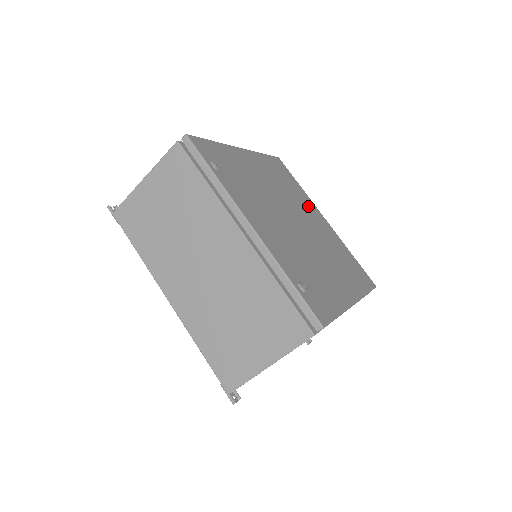
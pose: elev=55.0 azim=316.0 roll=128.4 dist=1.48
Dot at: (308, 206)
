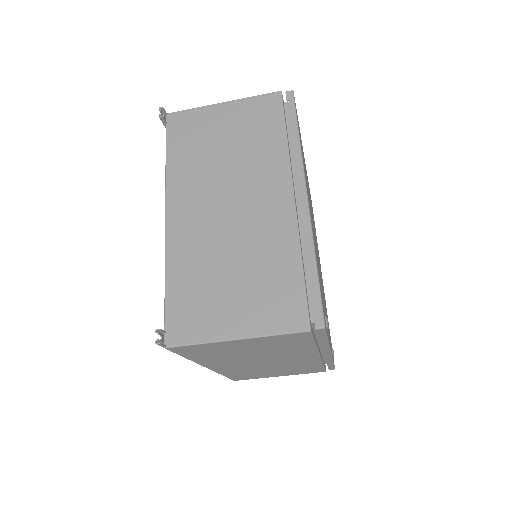
Dot at: occluded
